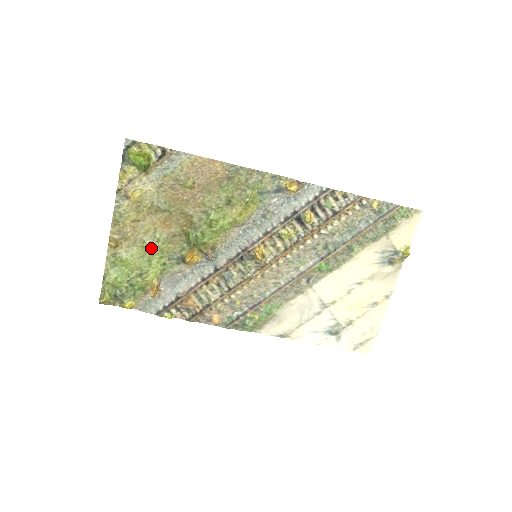
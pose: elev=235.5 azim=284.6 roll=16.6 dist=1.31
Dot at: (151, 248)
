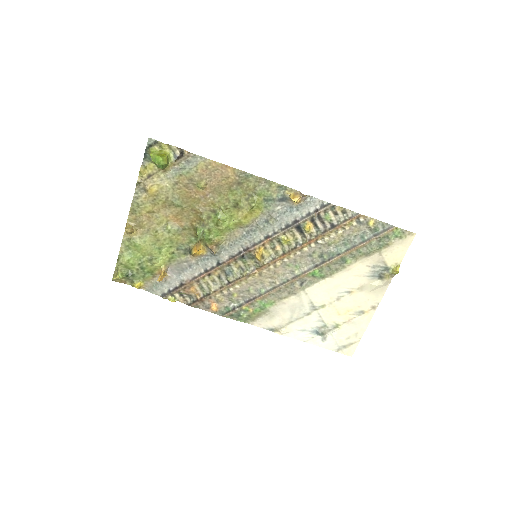
Dot at: (162, 238)
